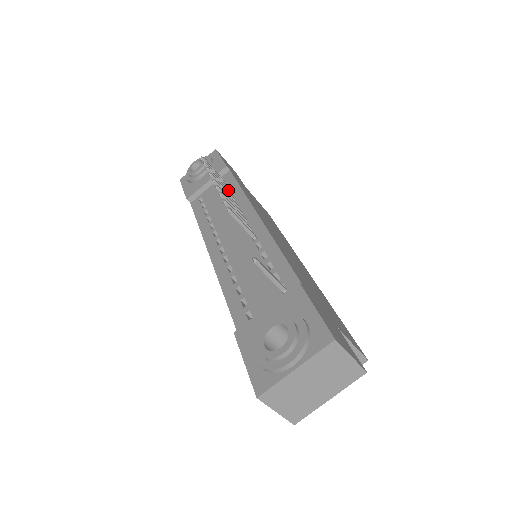
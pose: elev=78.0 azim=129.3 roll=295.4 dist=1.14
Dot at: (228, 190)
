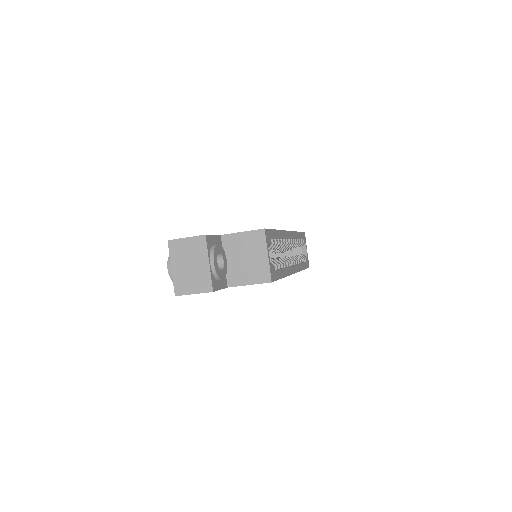
Dot at: occluded
